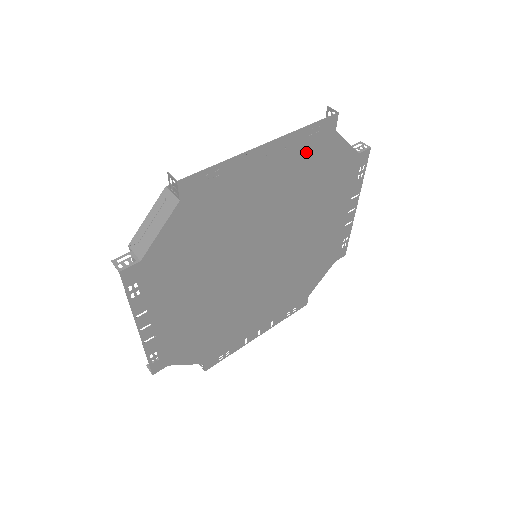
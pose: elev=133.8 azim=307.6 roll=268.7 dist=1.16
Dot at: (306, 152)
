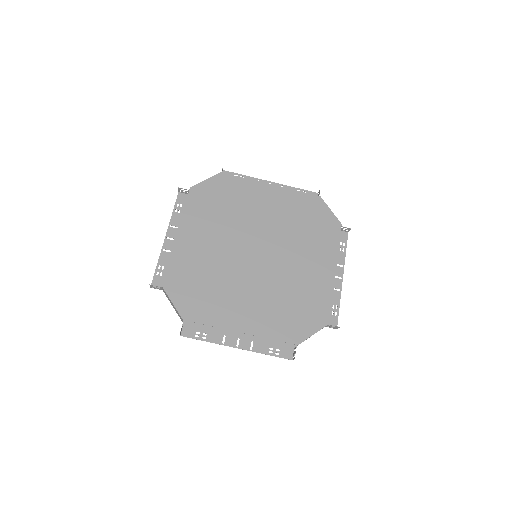
Dot at: occluded
